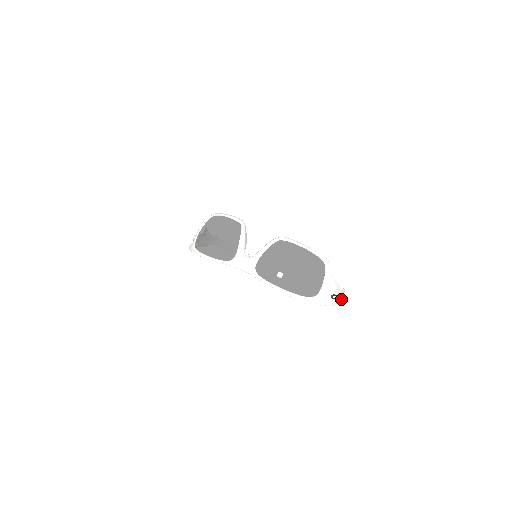
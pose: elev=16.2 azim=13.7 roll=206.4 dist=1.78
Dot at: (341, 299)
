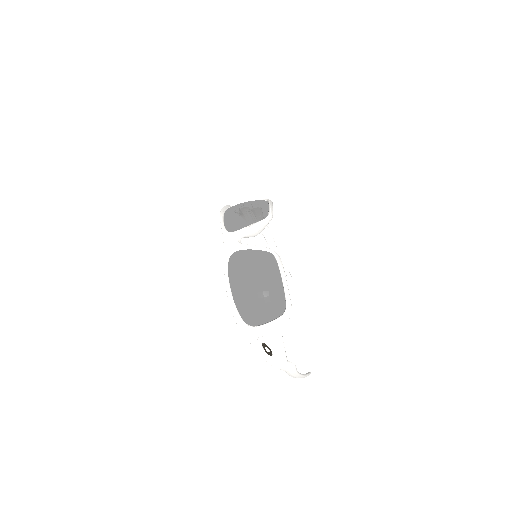
Dot at: (280, 366)
